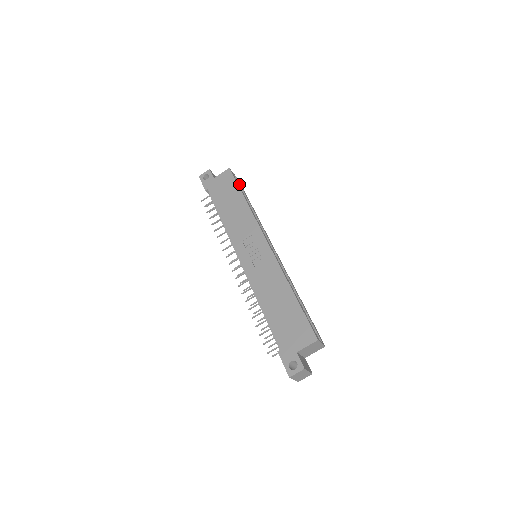
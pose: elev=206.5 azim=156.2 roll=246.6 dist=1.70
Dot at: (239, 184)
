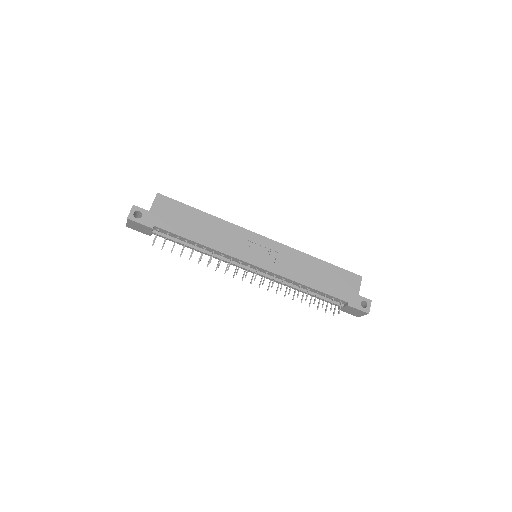
Dot at: occluded
